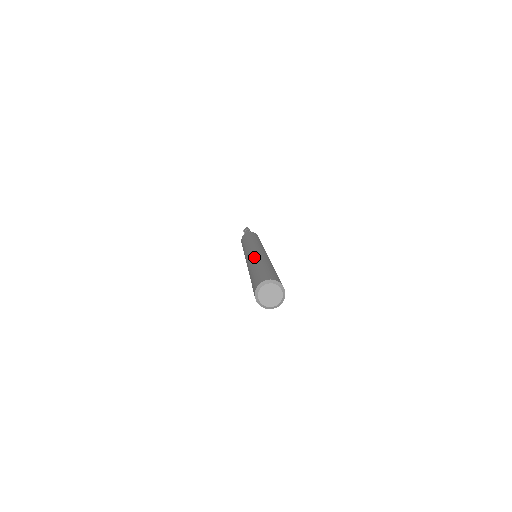
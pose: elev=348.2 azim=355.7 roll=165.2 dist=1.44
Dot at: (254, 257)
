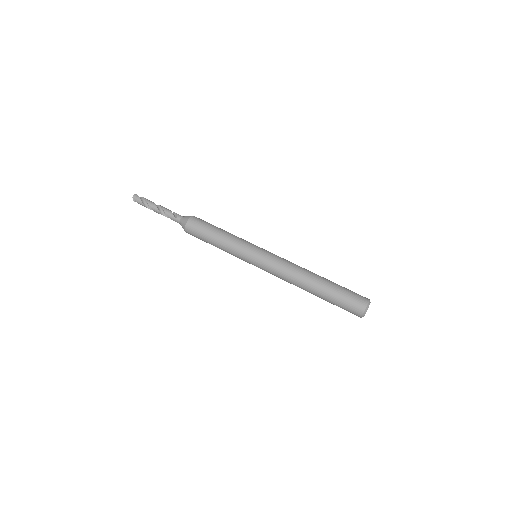
Dot at: (293, 282)
